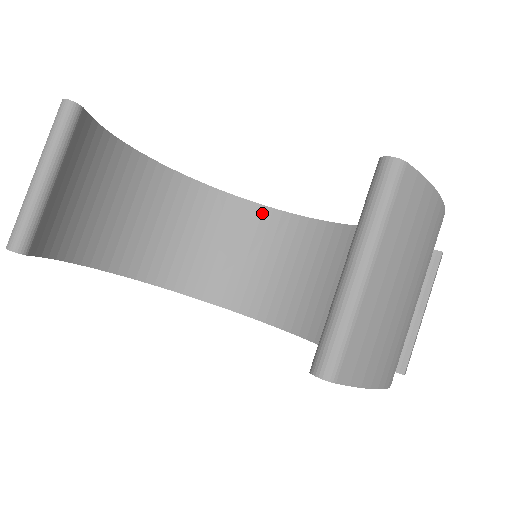
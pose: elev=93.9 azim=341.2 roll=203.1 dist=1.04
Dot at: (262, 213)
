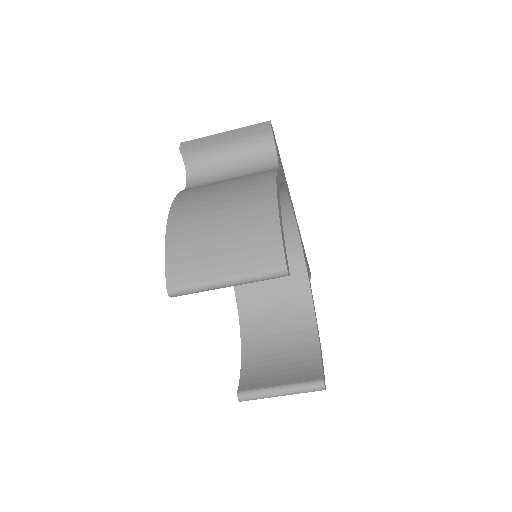
Dot at: (284, 201)
